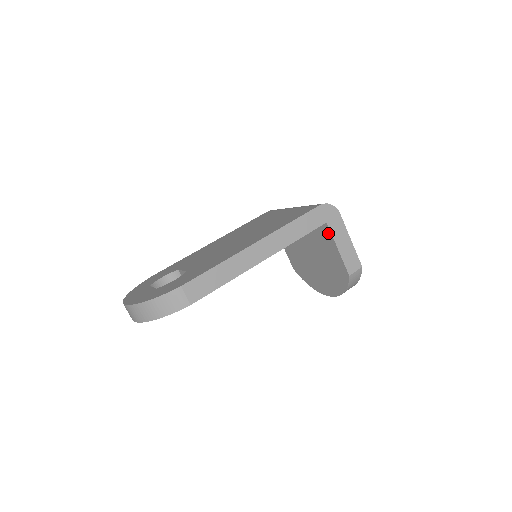
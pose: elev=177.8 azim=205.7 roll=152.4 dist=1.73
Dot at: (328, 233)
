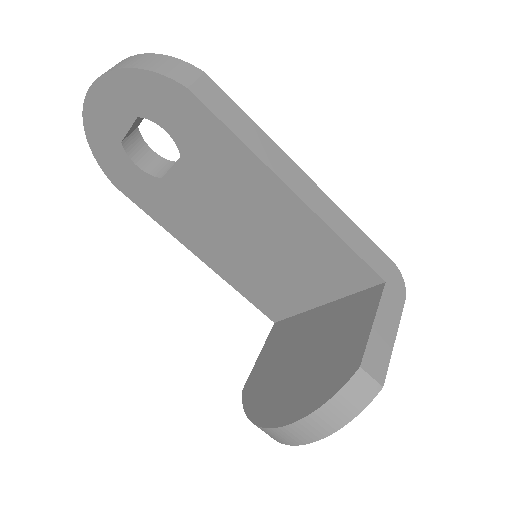
Dot at: (375, 298)
